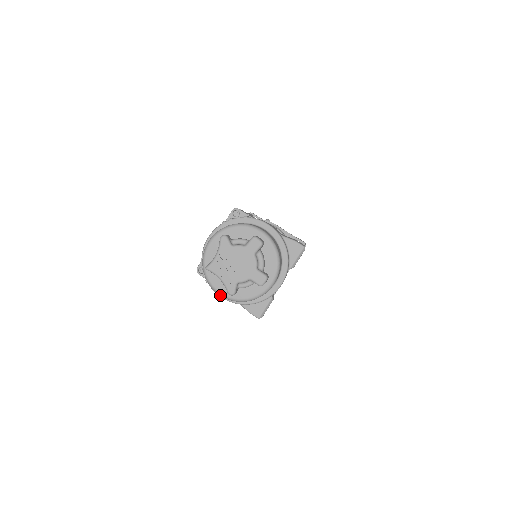
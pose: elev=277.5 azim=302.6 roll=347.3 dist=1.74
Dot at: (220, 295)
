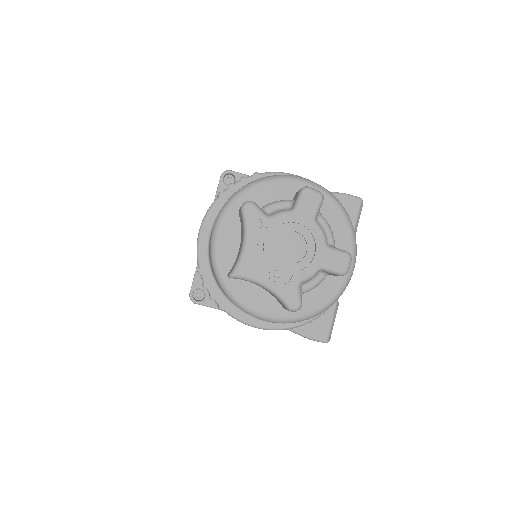
Dot at: (266, 320)
